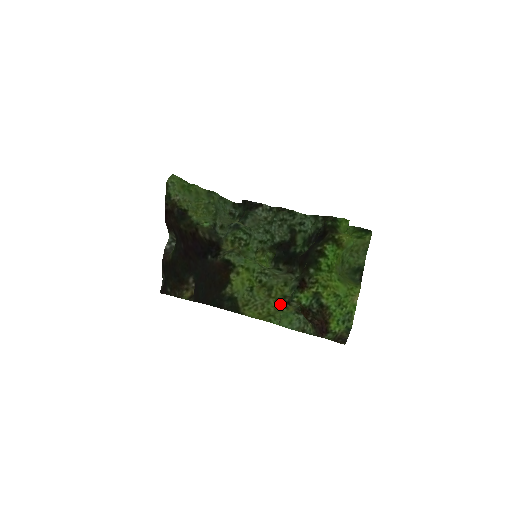
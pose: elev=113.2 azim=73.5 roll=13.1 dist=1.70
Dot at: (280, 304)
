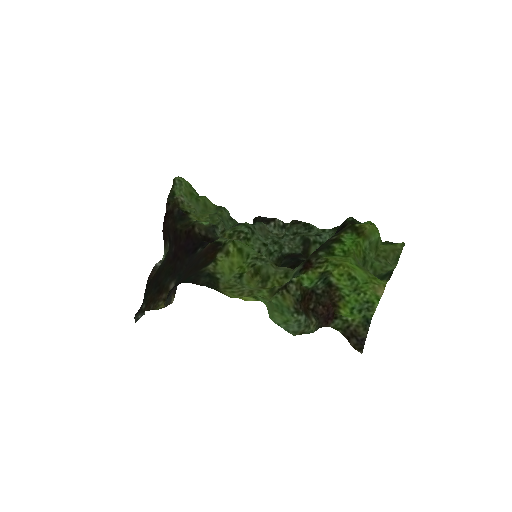
Dot at: (274, 292)
